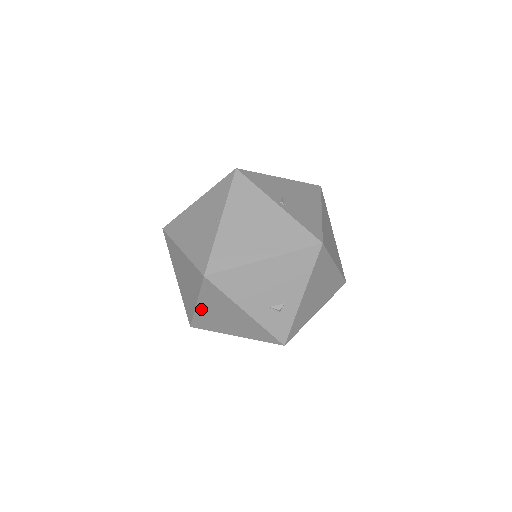
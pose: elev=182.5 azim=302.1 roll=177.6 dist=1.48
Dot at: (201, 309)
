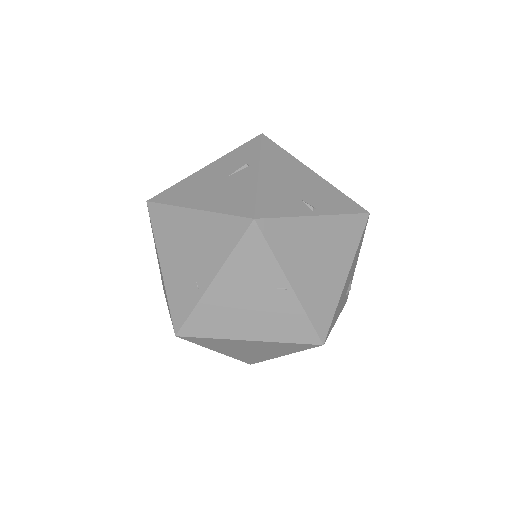
Dot at: occluded
